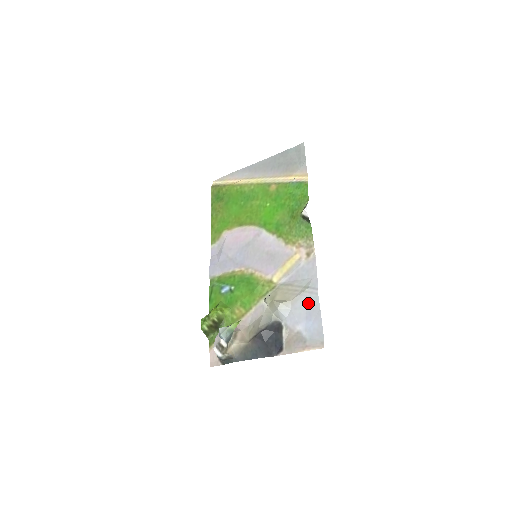
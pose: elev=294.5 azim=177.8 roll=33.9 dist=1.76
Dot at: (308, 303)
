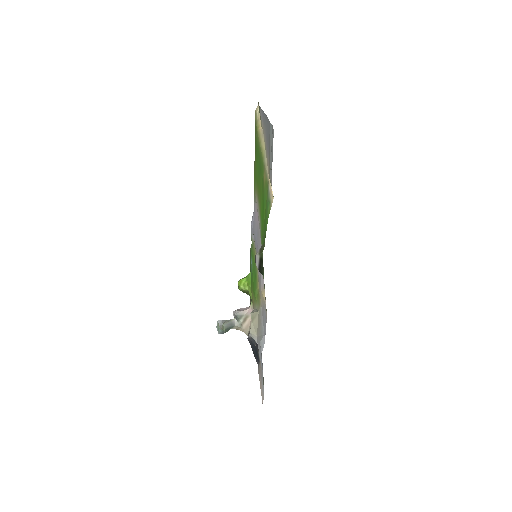
Dot at: occluded
